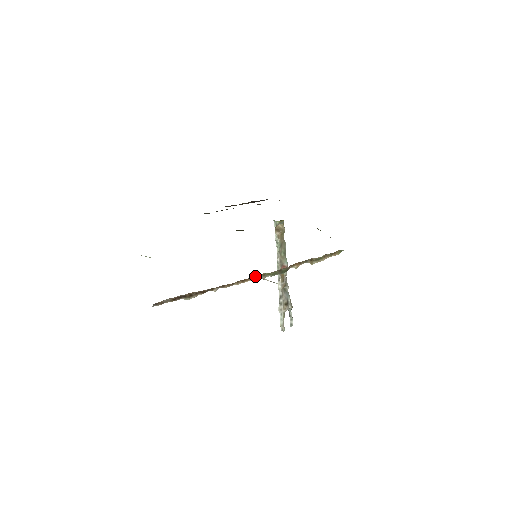
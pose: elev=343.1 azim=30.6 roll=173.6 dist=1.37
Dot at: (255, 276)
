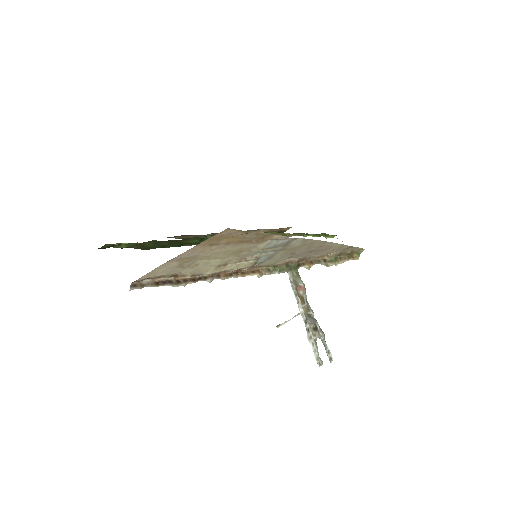
Dot at: (257, 270)
